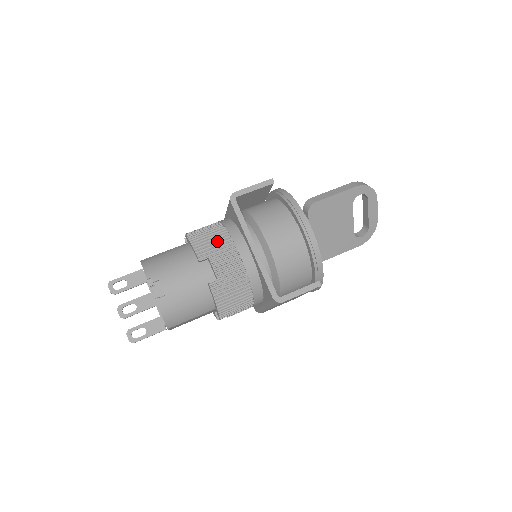
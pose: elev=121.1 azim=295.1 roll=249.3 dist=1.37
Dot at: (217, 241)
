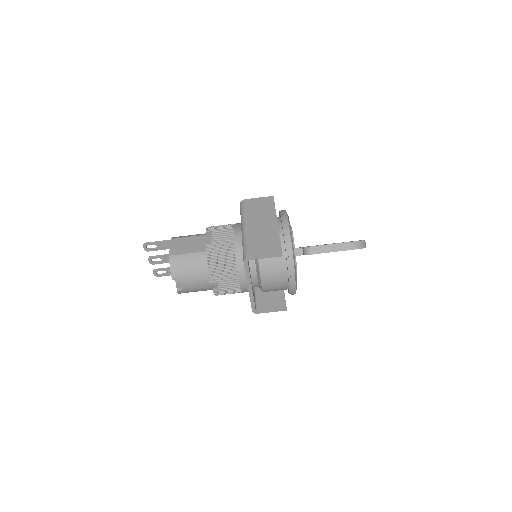
Dot at: (227, 271)
